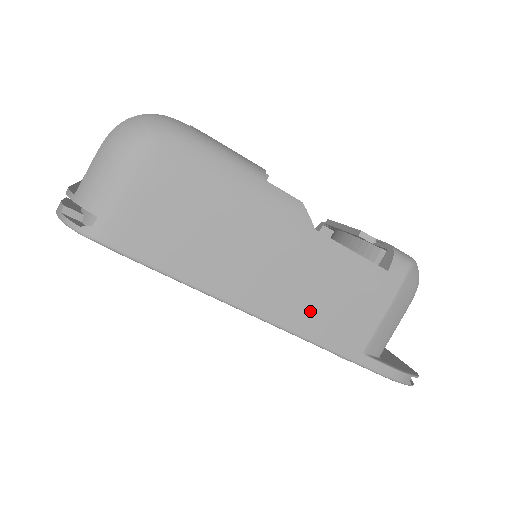
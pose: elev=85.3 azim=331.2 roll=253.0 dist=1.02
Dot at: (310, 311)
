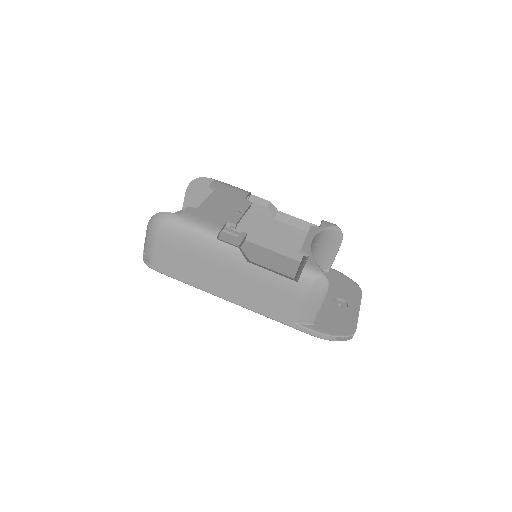
Dot at: (256, 301)
